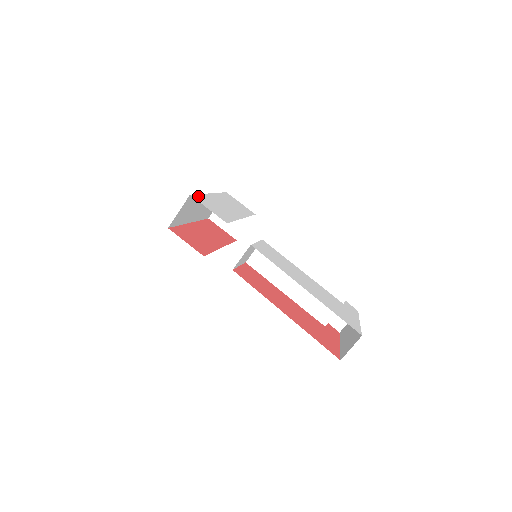
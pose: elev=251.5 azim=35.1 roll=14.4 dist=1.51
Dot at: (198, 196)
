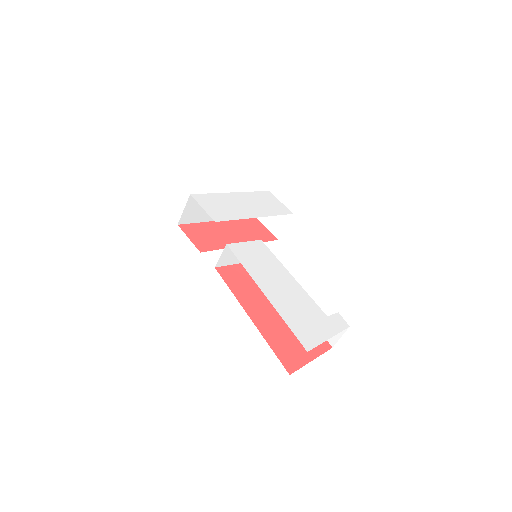
Dot at: (204, 195)
